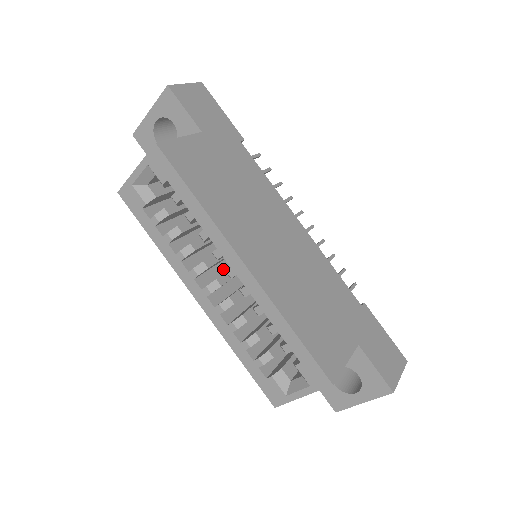
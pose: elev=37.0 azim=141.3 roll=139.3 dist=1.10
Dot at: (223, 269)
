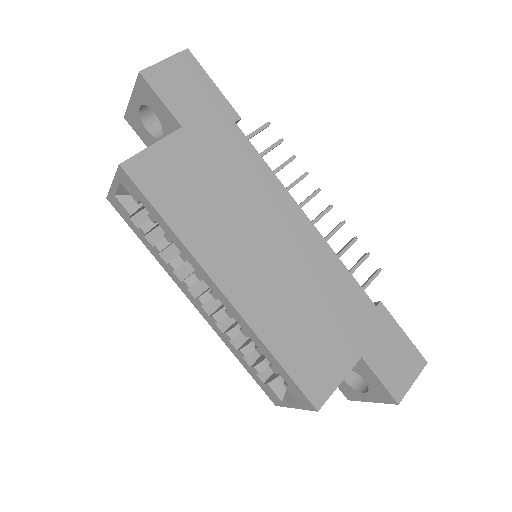
Dot at: occluded
